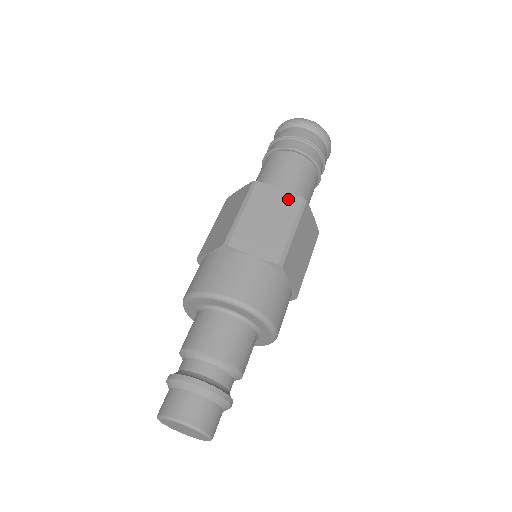
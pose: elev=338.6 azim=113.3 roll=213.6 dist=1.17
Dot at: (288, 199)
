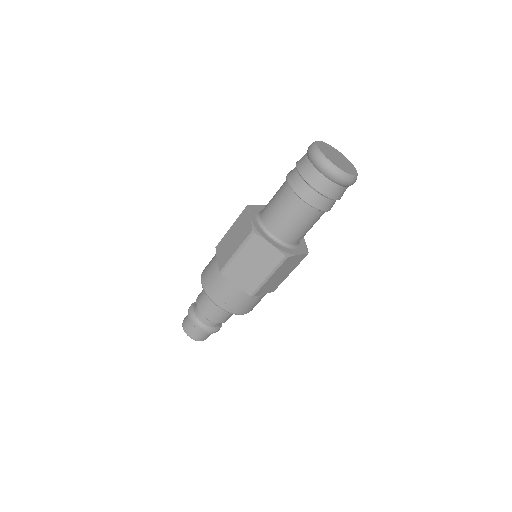
Dot at: (273, 254)
